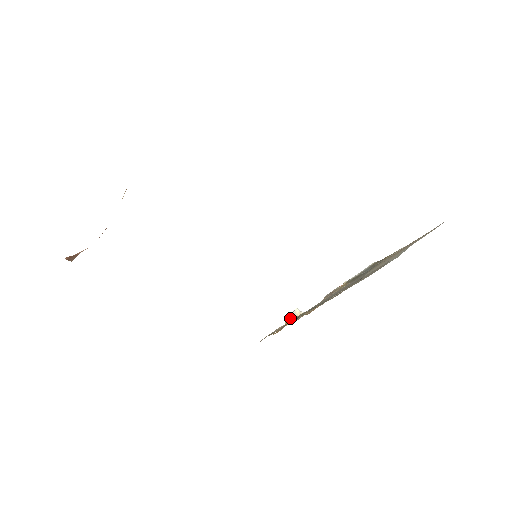
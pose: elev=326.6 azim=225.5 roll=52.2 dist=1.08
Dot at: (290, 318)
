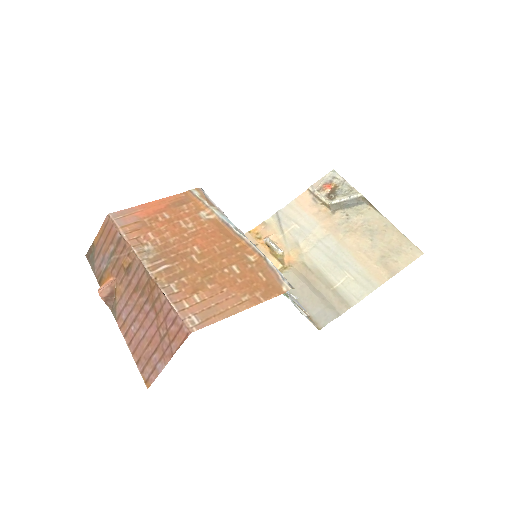
Dot at: (270, 246)
